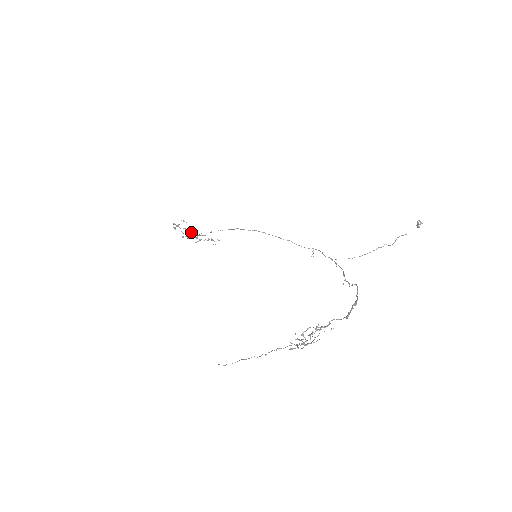
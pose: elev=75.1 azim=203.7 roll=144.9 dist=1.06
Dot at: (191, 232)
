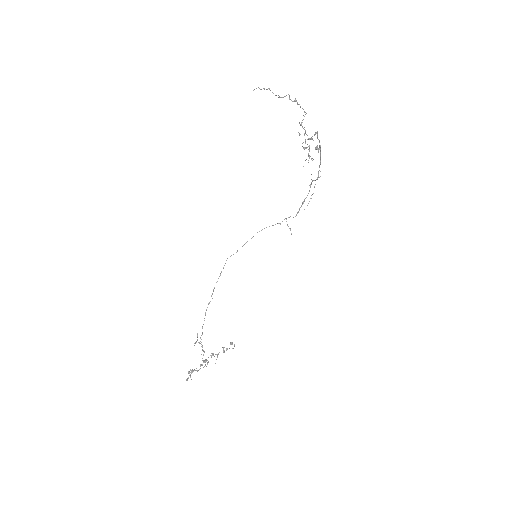
Dot at: occluded
